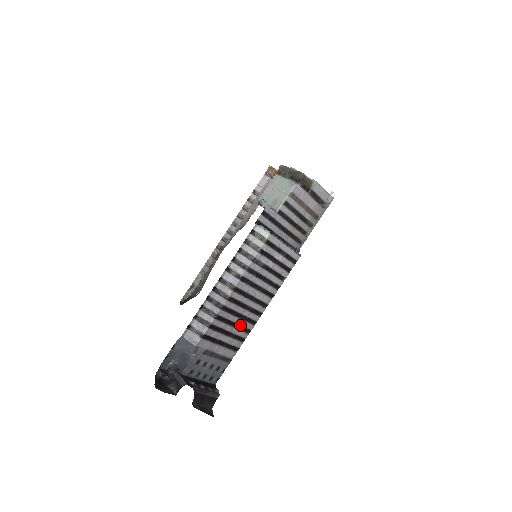
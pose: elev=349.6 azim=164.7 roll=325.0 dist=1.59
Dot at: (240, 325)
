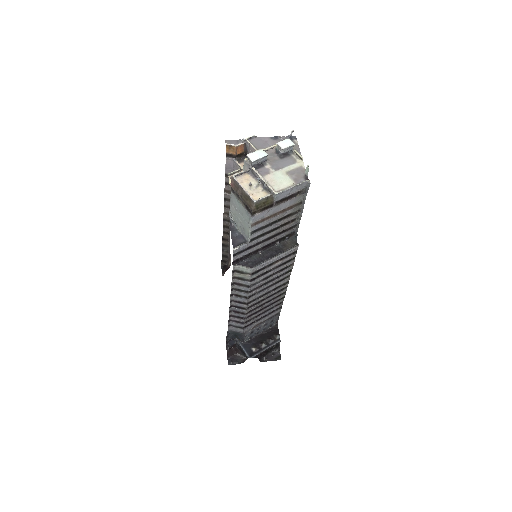
Dot at: (271, 303)
